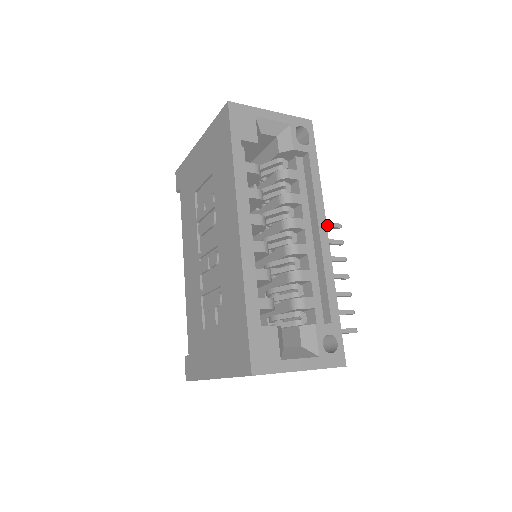
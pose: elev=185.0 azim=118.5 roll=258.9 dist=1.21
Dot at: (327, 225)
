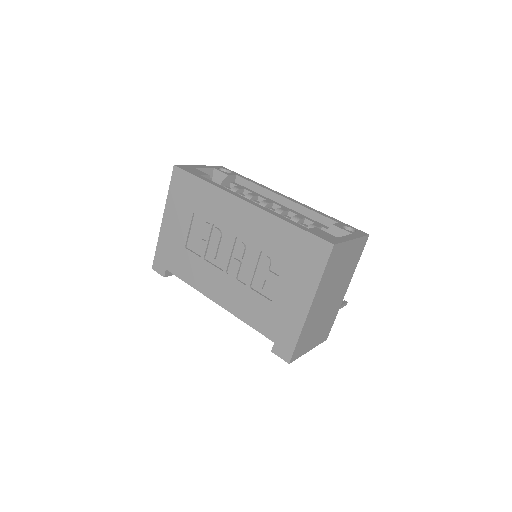
Dot at: occluded
